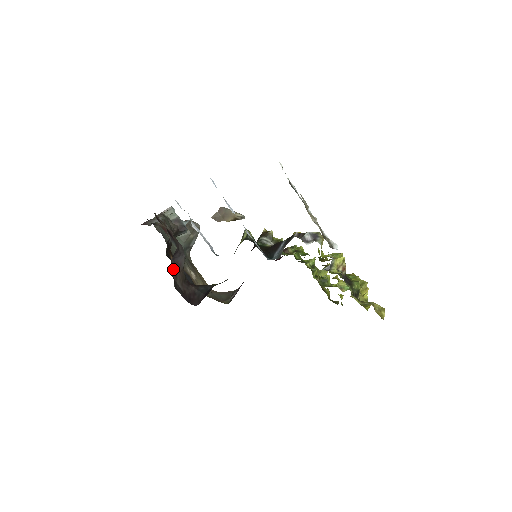
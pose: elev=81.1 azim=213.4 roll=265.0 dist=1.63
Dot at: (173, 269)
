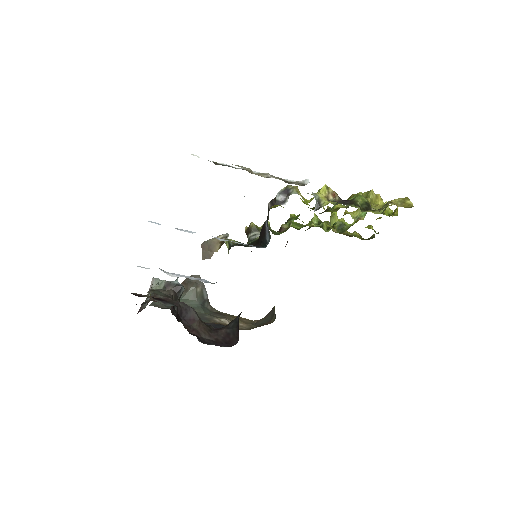
Dot at: (190, 328)
